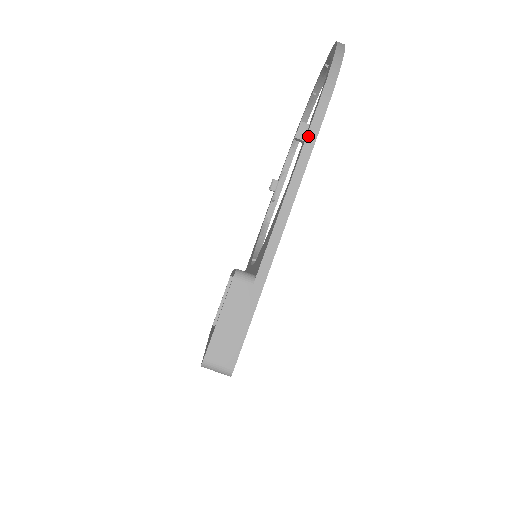
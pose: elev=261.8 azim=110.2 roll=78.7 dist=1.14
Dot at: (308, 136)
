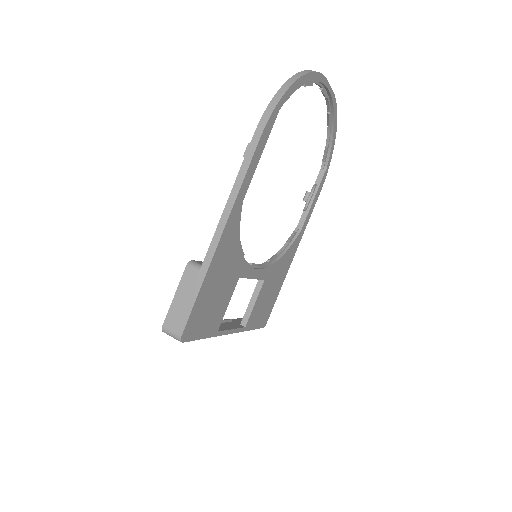
Dot at: (246, 155)
